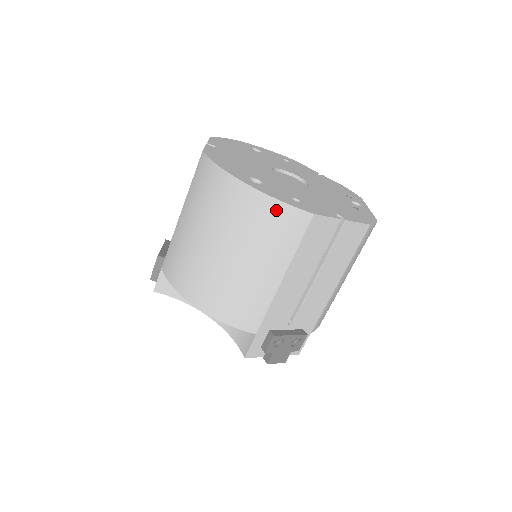
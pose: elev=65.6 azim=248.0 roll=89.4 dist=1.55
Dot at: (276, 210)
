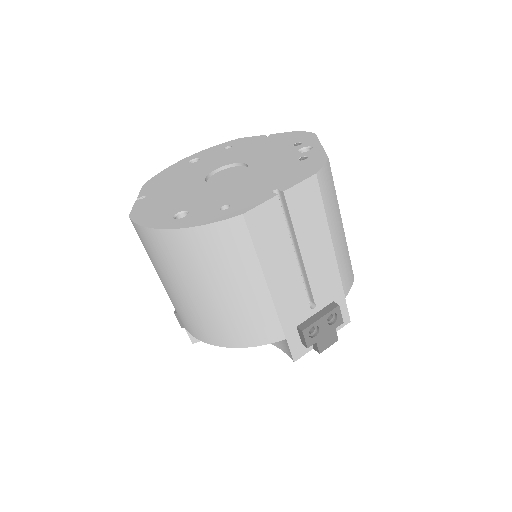
Dot at: (208, 235)
